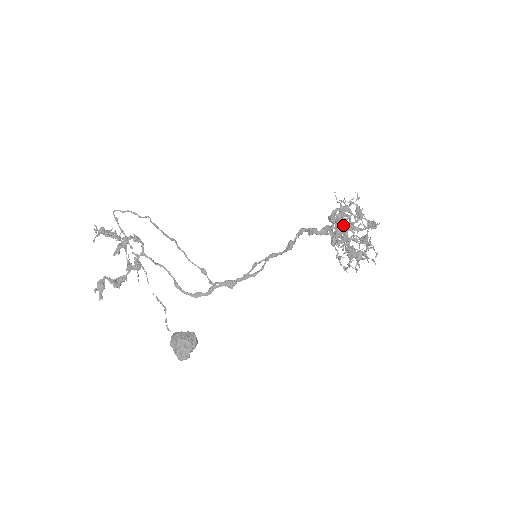
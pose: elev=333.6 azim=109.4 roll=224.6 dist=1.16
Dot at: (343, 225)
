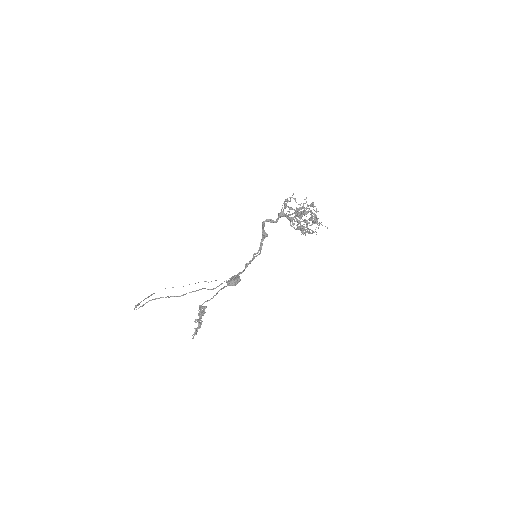
Dot at: occluded
